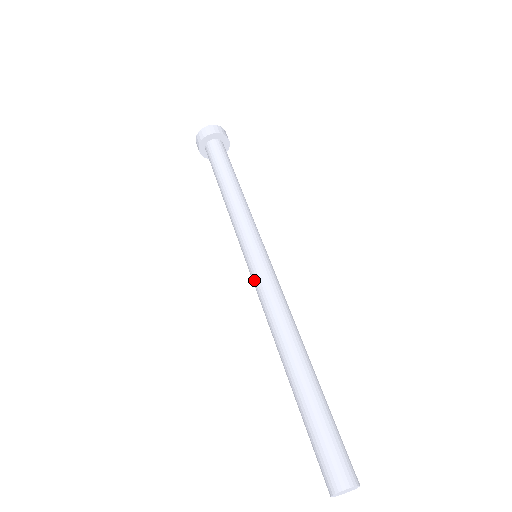
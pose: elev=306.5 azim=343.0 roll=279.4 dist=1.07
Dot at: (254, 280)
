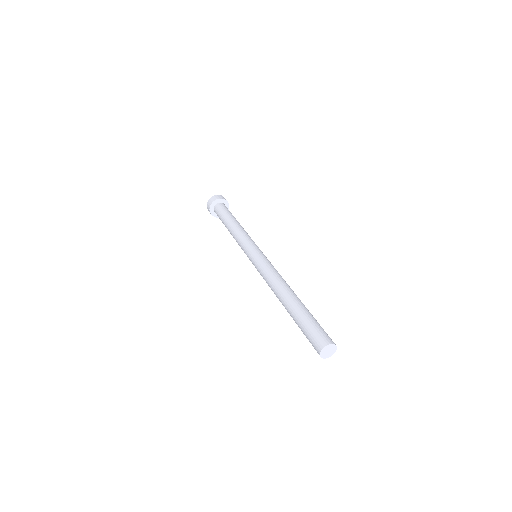
Dot at: (257, 264)
